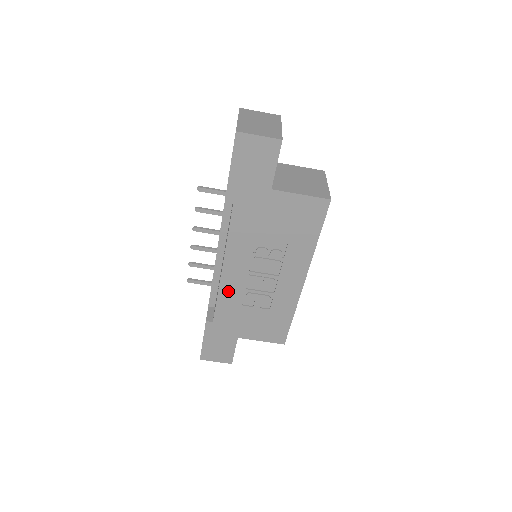
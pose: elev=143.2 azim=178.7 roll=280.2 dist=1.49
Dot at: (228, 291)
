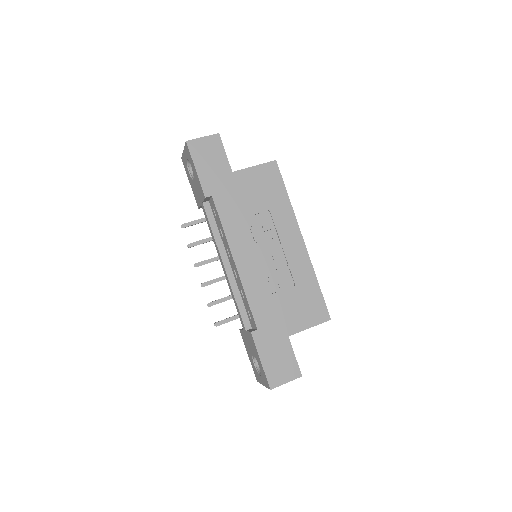
Dot at: (251, 284)
